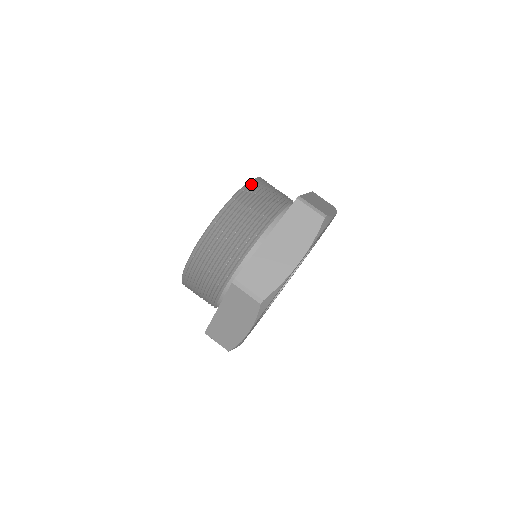
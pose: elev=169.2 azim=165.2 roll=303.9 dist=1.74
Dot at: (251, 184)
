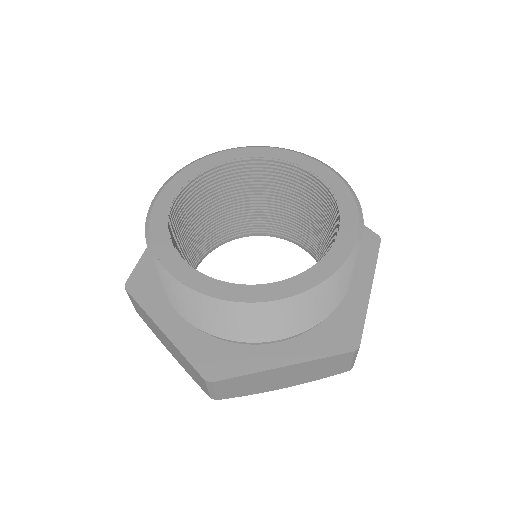
Dot at: occluded
